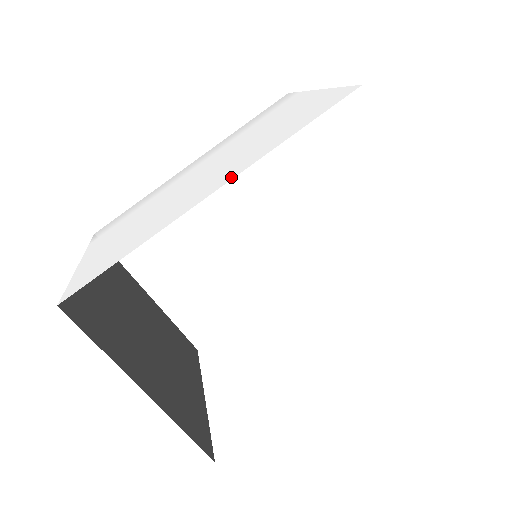
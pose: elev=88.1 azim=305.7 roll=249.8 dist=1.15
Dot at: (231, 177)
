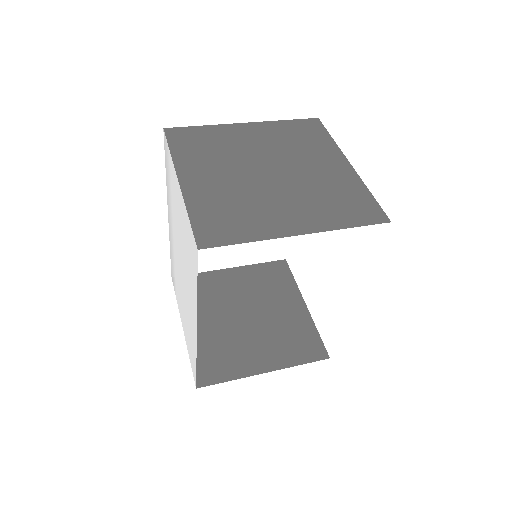
Dot at: (195, 318)
